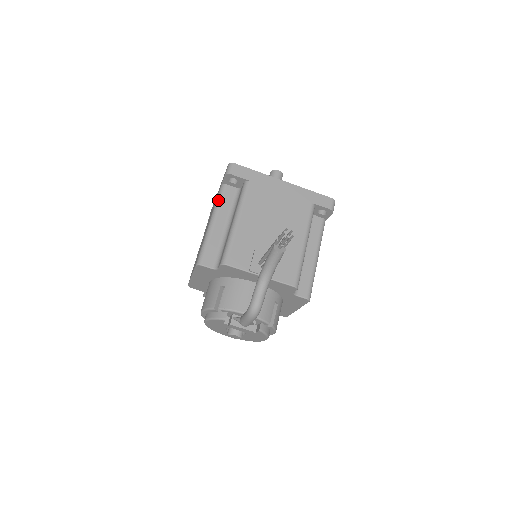
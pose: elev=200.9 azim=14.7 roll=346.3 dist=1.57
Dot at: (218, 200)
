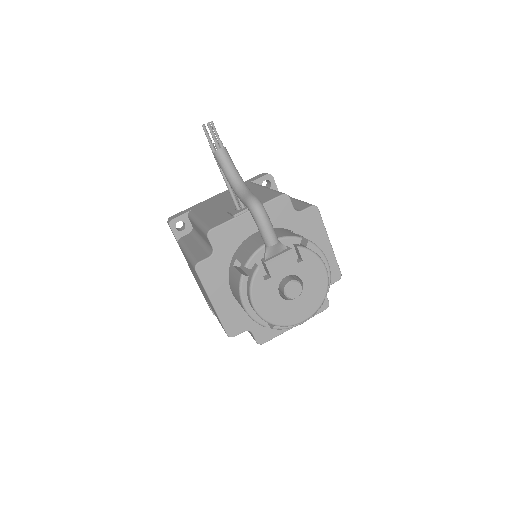
Dot at: (181, 245)
